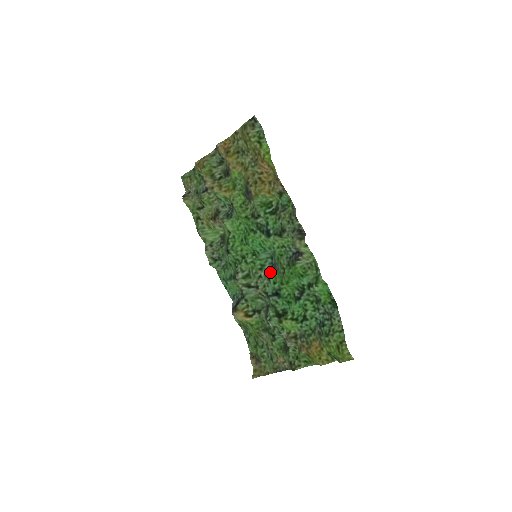
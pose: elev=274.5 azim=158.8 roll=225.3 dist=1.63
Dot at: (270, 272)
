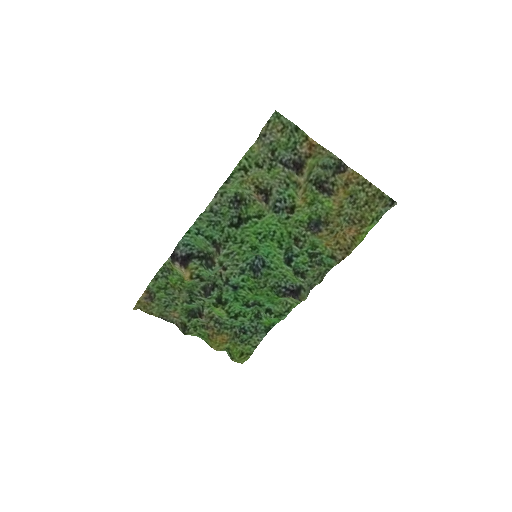
Dot at: (248, 271)
